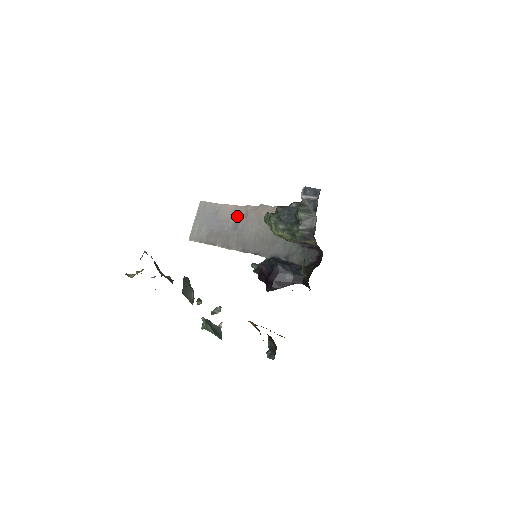
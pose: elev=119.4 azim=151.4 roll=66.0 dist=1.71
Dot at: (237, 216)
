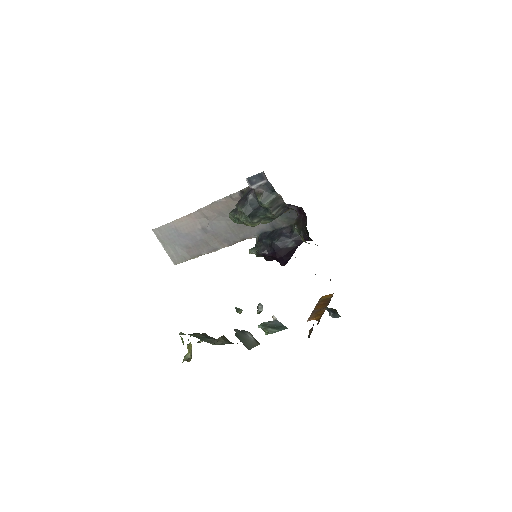
Dot at: (198, 222)
